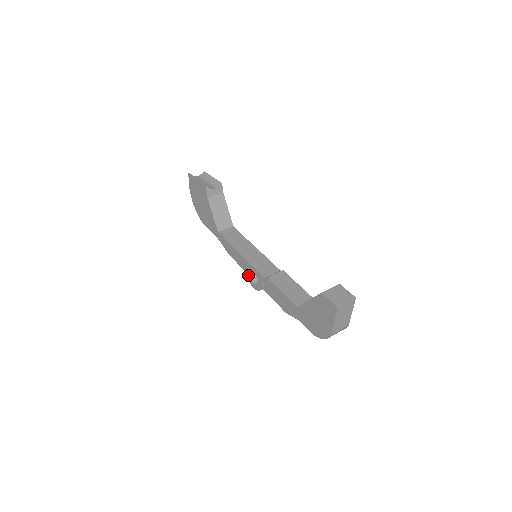
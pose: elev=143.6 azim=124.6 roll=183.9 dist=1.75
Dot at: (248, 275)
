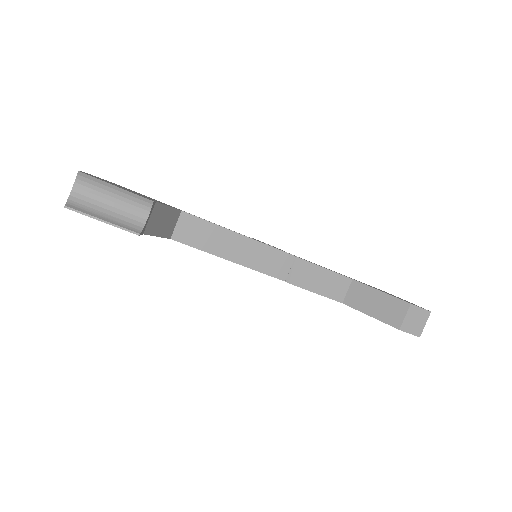
Dot at: occluded
